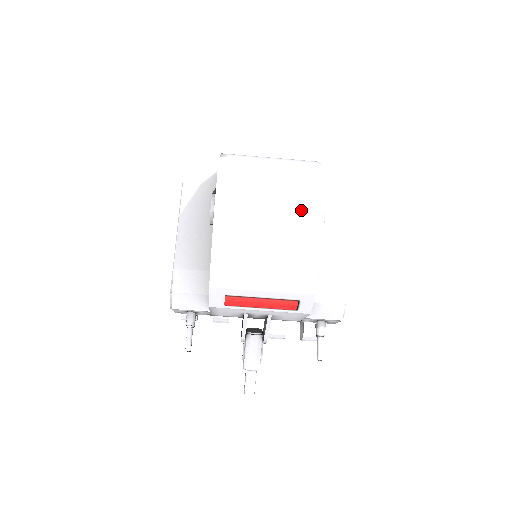
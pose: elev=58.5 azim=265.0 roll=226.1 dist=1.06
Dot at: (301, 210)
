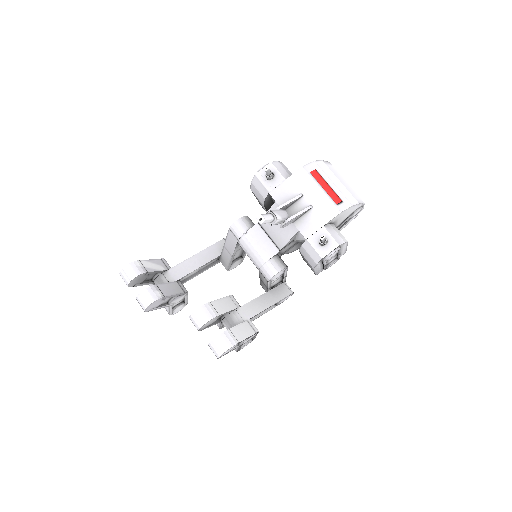
Dot at: occluded
